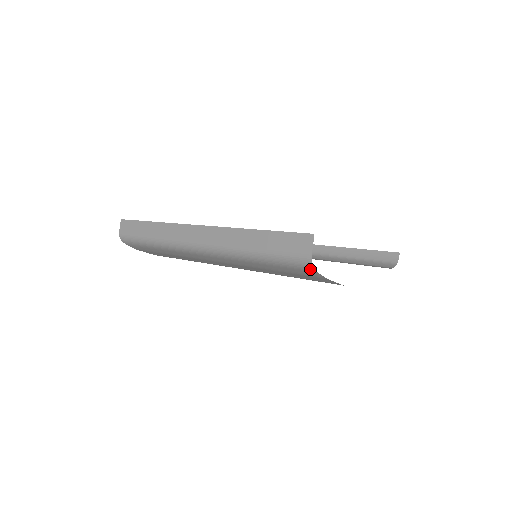
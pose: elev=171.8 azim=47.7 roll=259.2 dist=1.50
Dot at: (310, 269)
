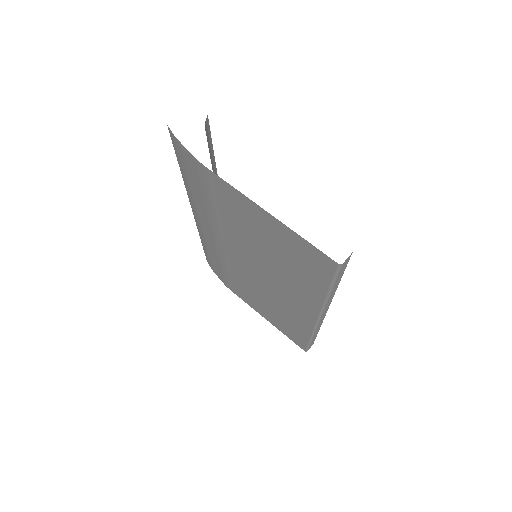
Dot at: (168, 127)
